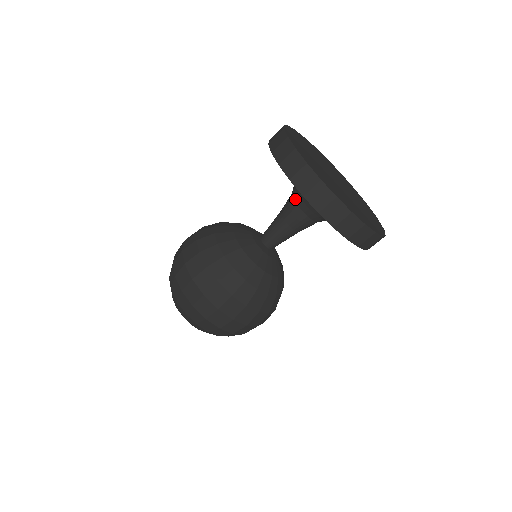
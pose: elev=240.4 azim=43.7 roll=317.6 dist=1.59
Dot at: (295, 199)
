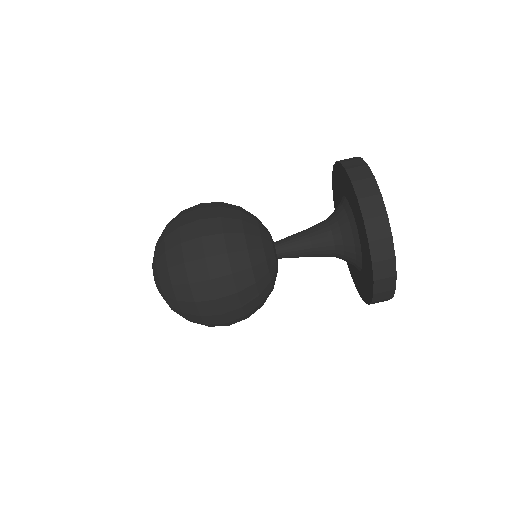
Dot at: (333, 229)
